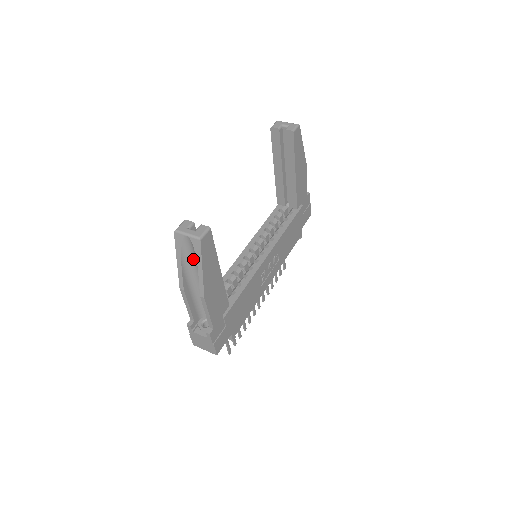
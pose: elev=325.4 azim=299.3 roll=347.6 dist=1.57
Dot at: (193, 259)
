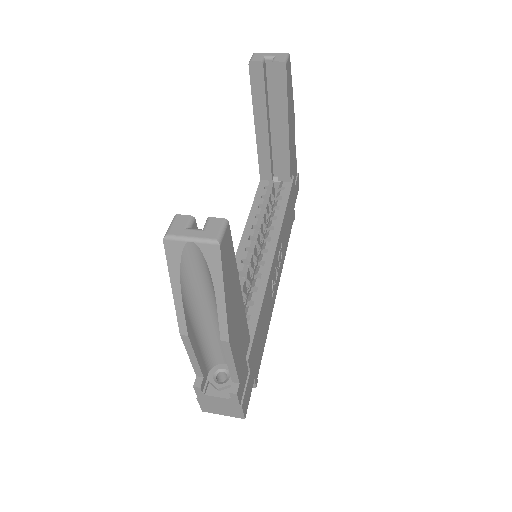
Dot at: (200, 281)
